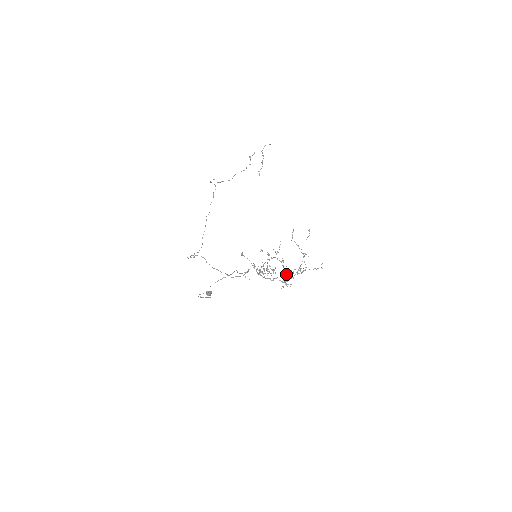
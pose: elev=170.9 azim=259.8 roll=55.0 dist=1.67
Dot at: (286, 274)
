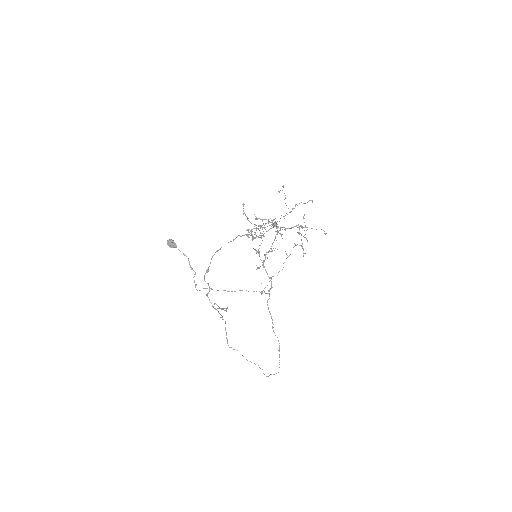
Dot at: occluded
